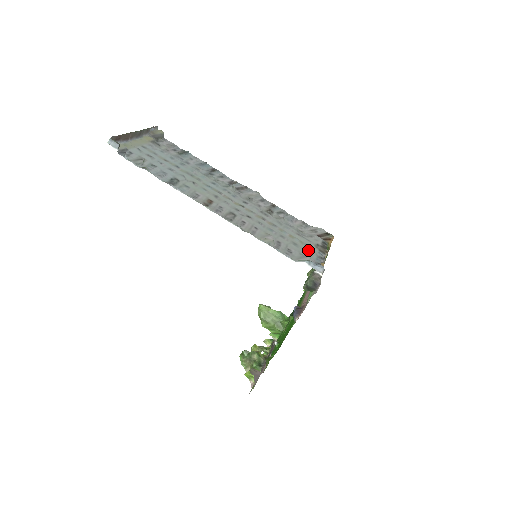
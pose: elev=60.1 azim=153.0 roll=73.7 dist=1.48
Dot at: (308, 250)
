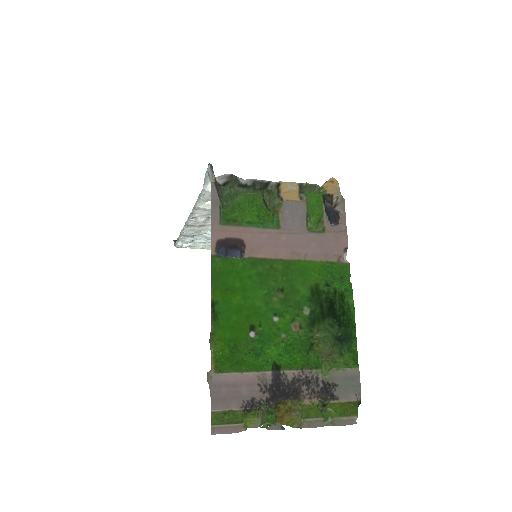
Dot at: occluded
